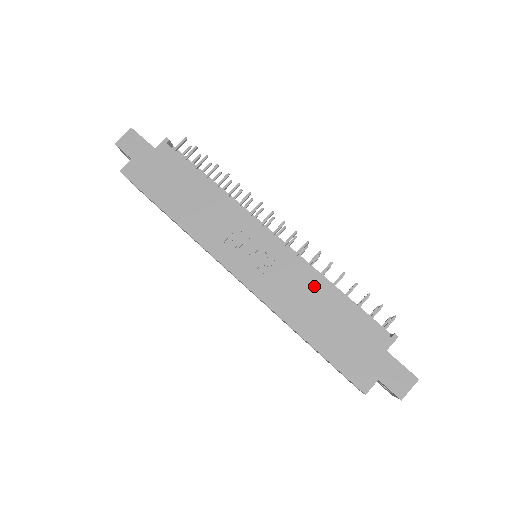
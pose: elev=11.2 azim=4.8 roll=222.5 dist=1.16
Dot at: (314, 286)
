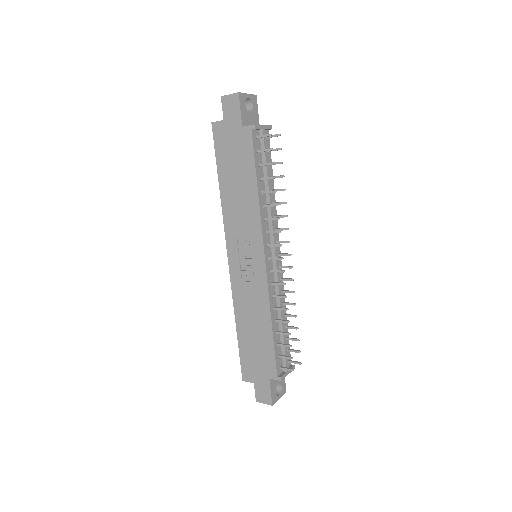
Dot at: (263, 312)
